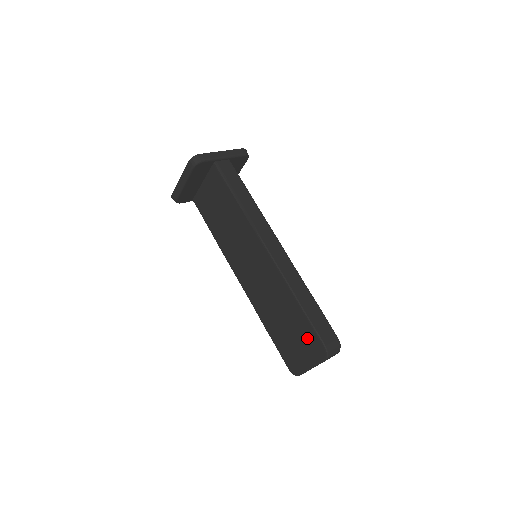
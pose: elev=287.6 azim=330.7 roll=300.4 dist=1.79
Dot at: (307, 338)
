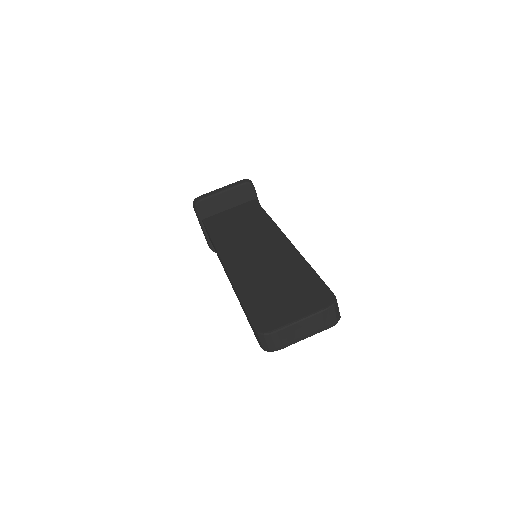
Dot at: (309, 292)
